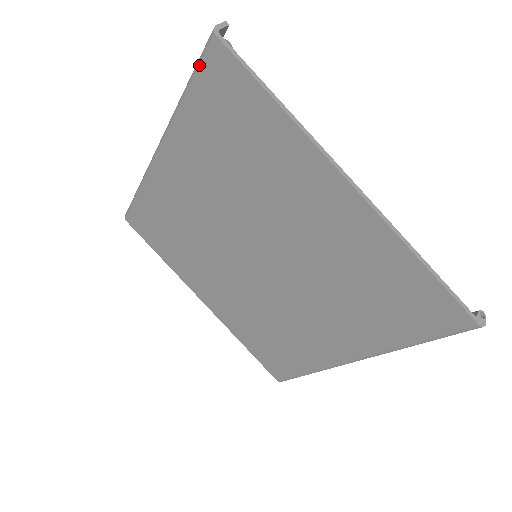
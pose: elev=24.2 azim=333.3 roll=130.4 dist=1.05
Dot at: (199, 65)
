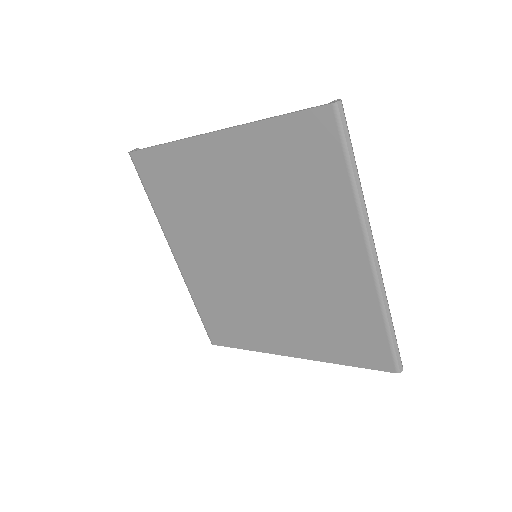
Dot at: (139, 176)
